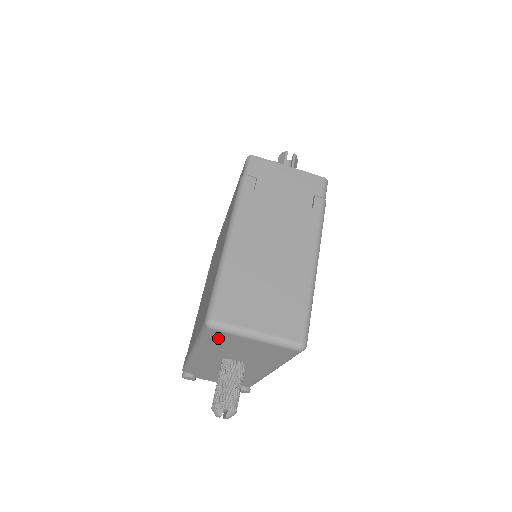
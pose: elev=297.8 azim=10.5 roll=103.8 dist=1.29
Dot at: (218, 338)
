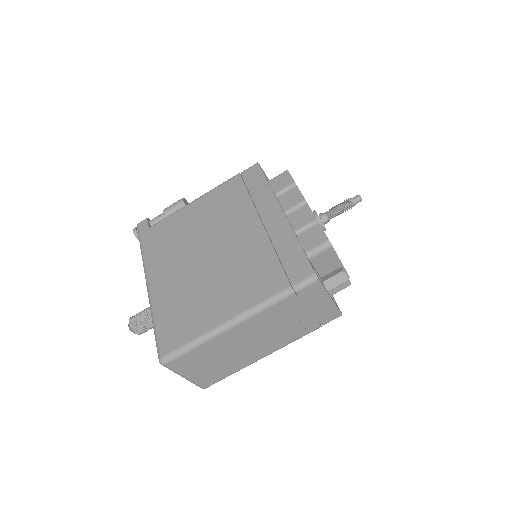
Dot at: occluded
